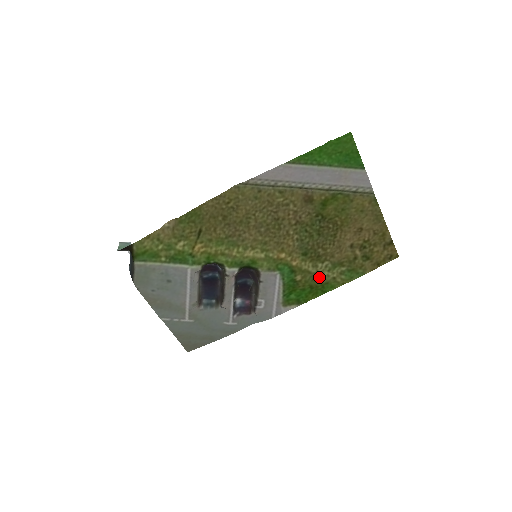
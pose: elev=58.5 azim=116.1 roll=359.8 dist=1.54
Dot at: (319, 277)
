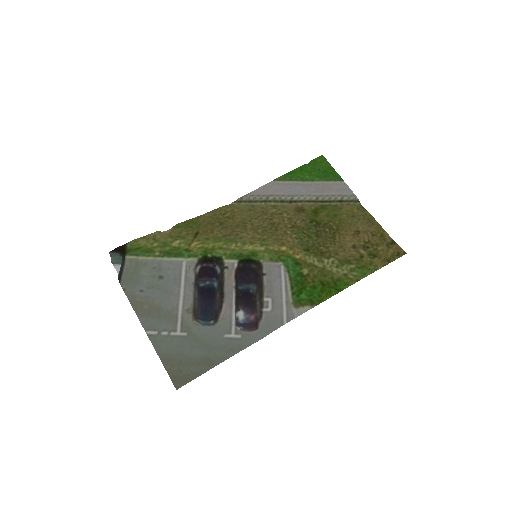
Dot at: (328, 273)
